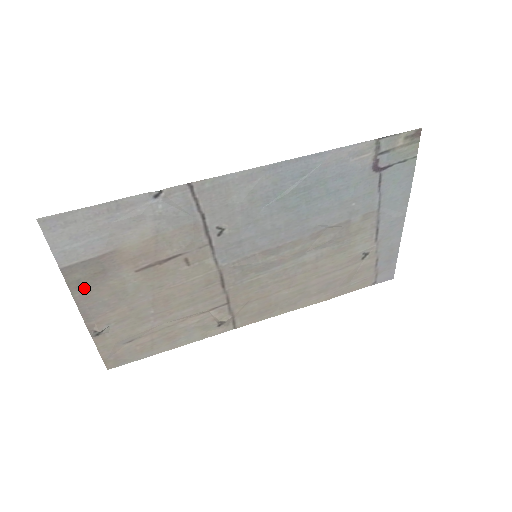
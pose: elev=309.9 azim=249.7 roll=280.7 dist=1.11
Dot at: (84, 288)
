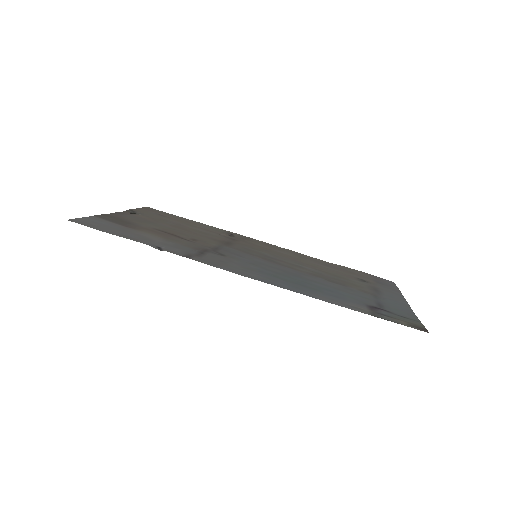
Dot at: (115, 217)
